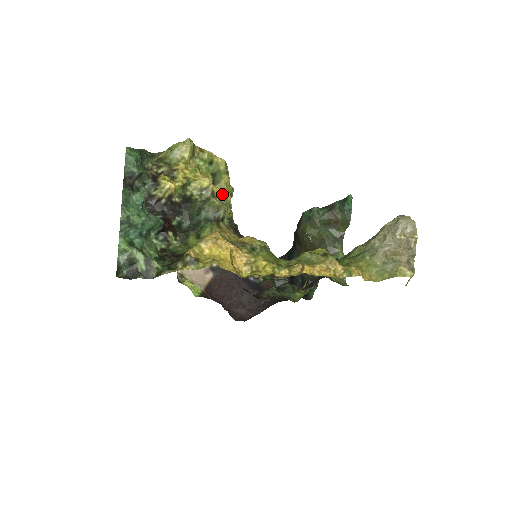
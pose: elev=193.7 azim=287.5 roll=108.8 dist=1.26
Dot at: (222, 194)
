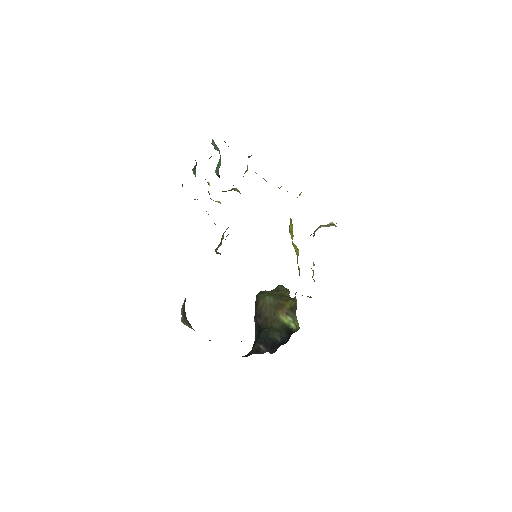
Dot at: occluded
